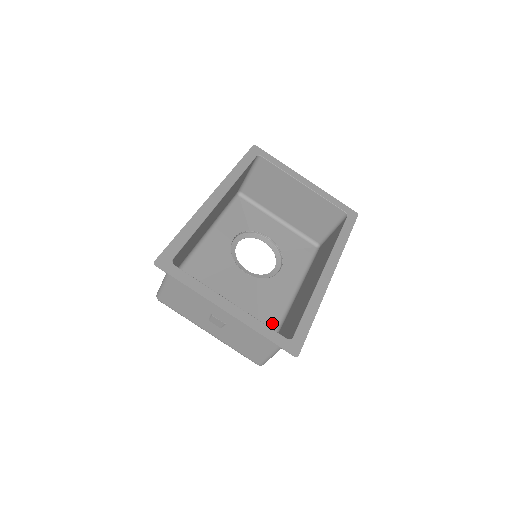
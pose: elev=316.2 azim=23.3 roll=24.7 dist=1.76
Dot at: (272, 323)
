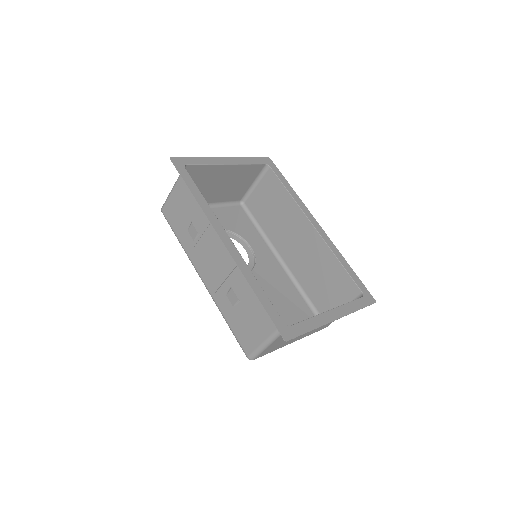
Dot at: (295, 292)
